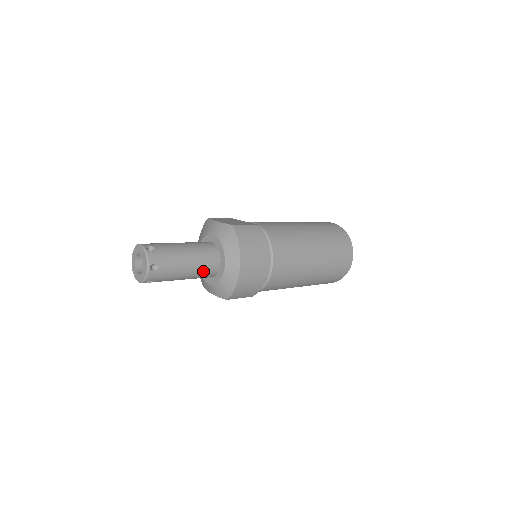
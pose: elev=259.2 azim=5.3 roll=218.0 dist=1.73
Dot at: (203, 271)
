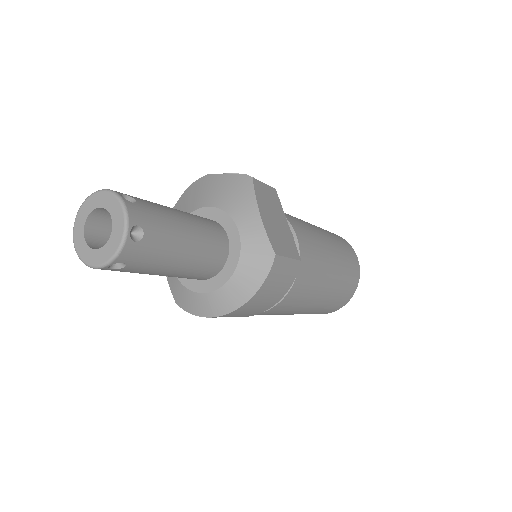
Dot at: (182, 277)
